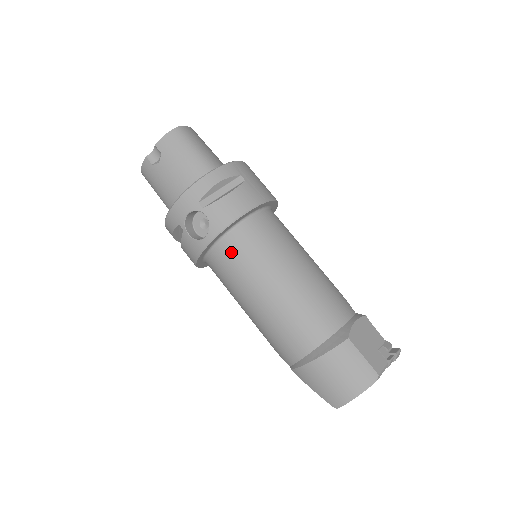
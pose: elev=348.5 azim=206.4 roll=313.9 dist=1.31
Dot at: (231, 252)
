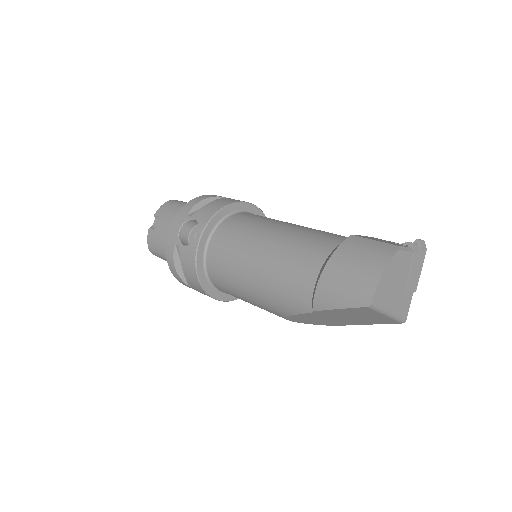
Dot at: (223, 238)
